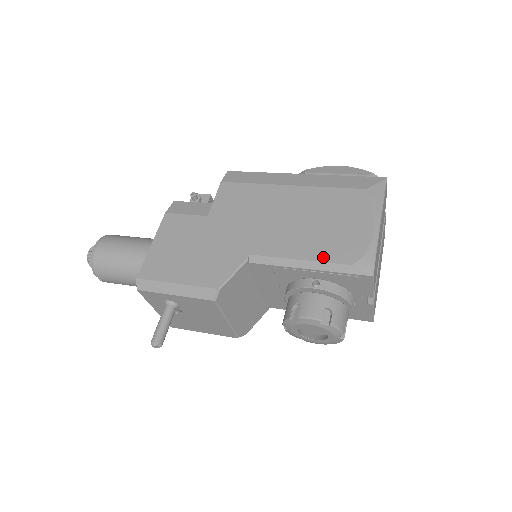
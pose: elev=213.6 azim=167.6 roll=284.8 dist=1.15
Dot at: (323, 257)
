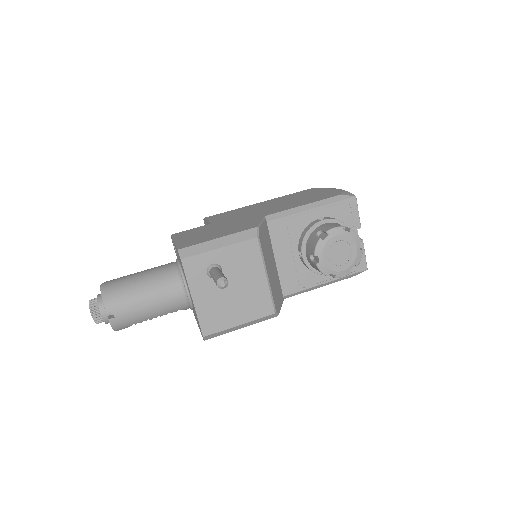
Dot at: (317, 200)
